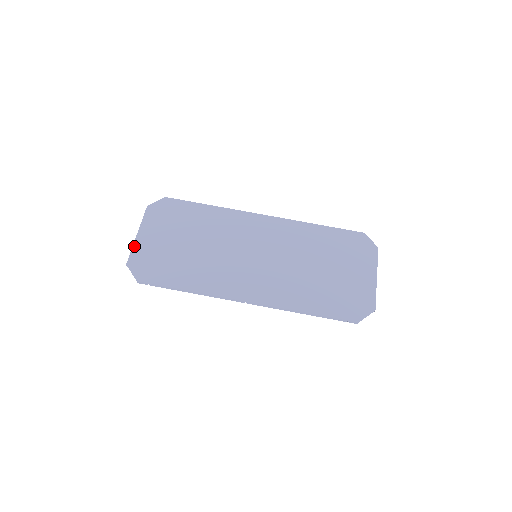
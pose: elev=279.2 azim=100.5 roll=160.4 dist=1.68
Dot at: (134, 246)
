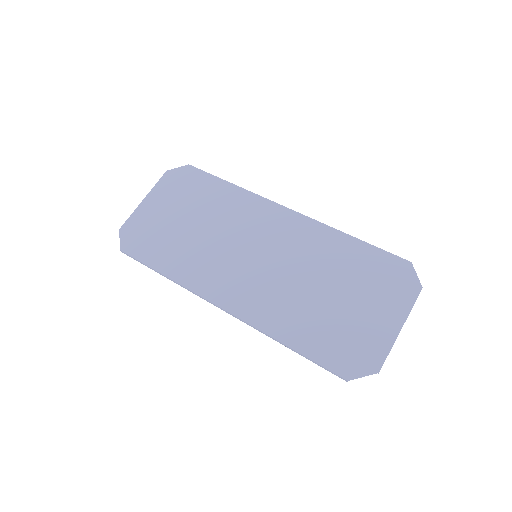
Dot at: (135, 212)
